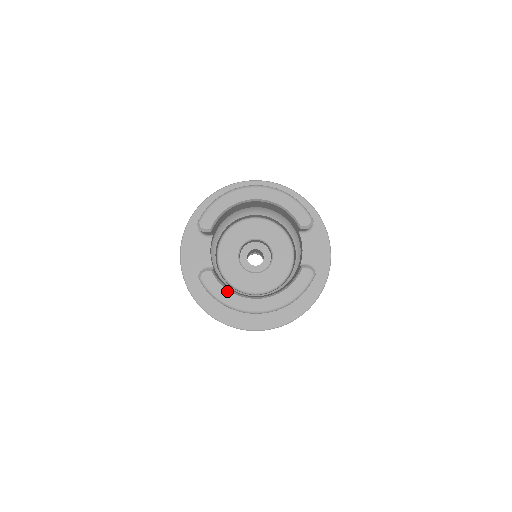
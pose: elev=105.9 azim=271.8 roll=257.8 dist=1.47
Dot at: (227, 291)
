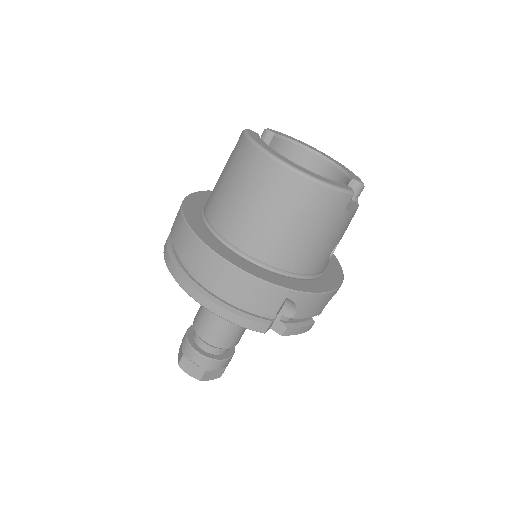
Dot at: (265, 143)
